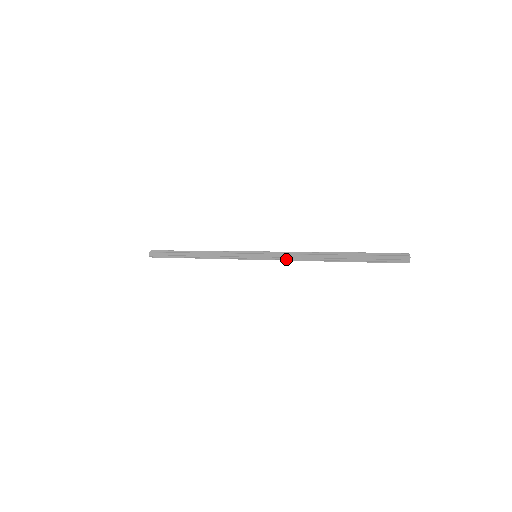
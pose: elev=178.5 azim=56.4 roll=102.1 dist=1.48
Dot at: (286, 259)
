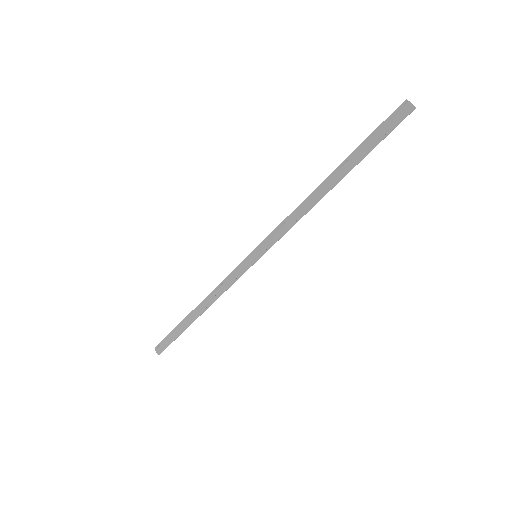
Dot at: (287, 229)
